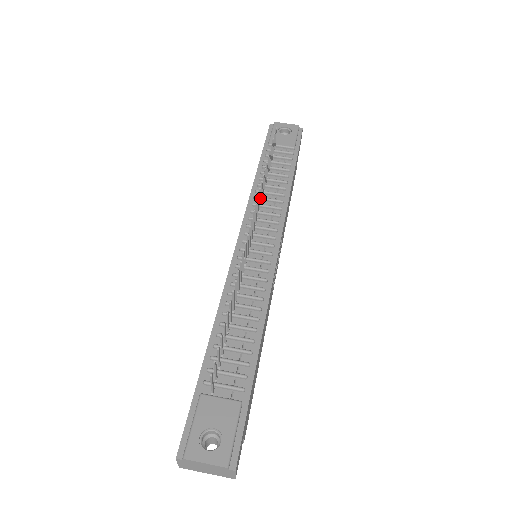
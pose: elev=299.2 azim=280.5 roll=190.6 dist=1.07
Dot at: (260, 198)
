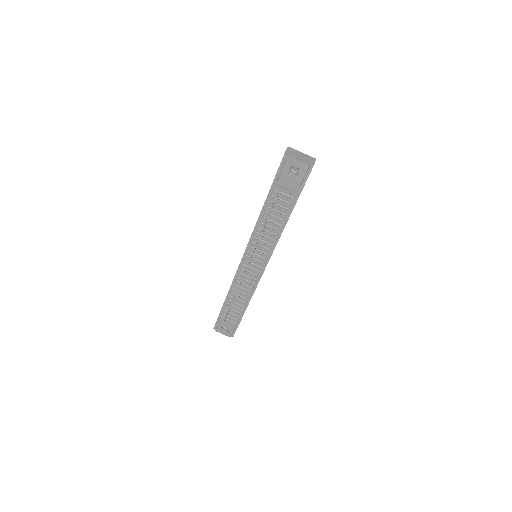
Dot at: occluded
